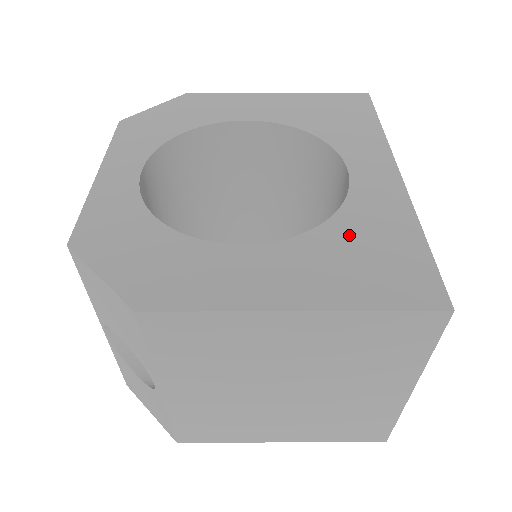
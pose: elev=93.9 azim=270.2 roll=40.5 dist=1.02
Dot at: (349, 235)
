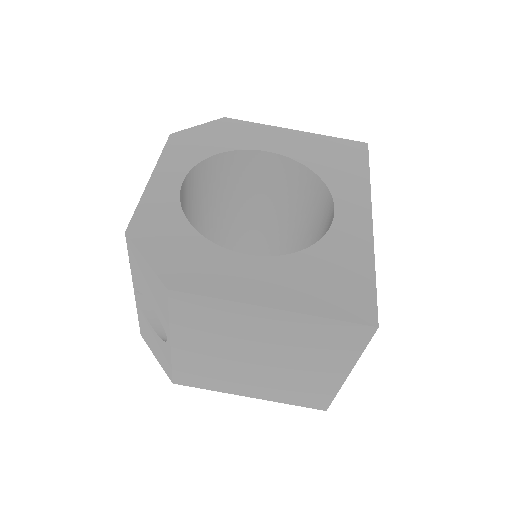
Dot at: (323, 261)
